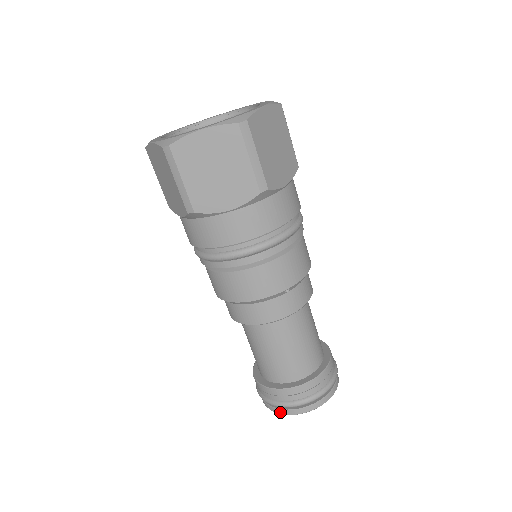
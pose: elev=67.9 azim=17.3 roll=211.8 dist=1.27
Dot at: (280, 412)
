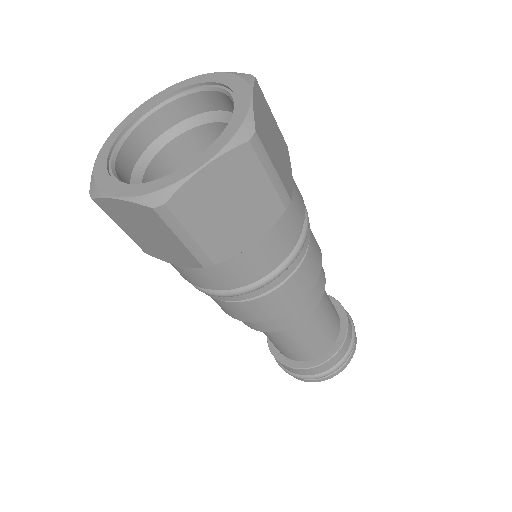
Dot at: (319, 381)
